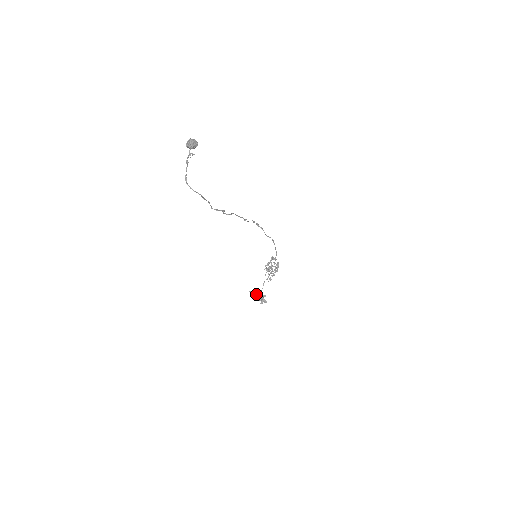
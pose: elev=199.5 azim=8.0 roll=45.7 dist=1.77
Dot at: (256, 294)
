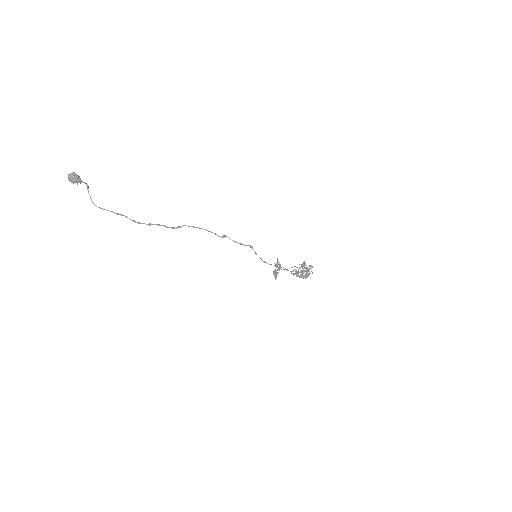
Dot at: occluded
